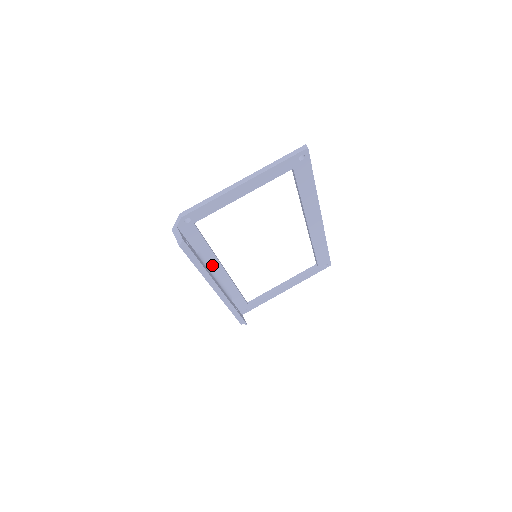
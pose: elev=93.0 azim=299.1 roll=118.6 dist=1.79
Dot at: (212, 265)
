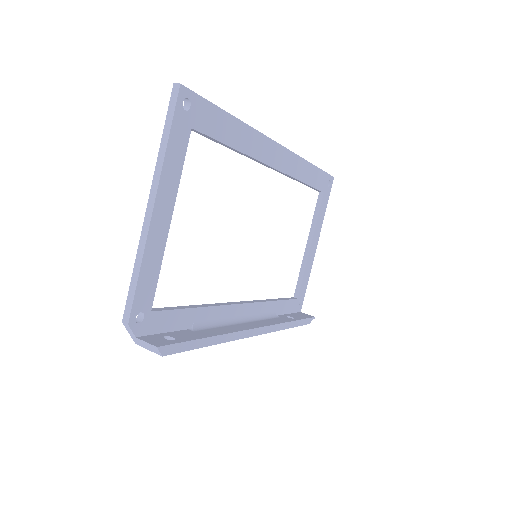
Dot at: (222, 316)
